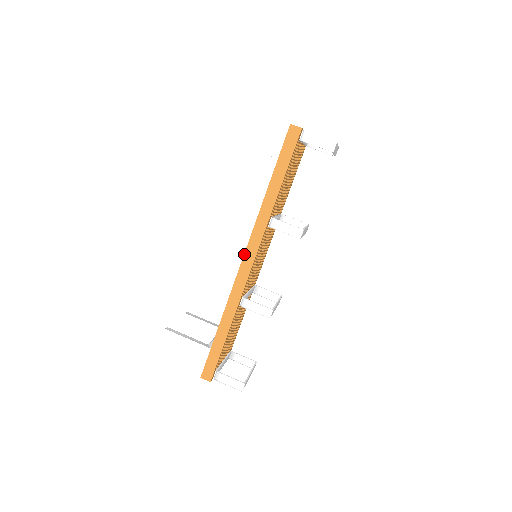
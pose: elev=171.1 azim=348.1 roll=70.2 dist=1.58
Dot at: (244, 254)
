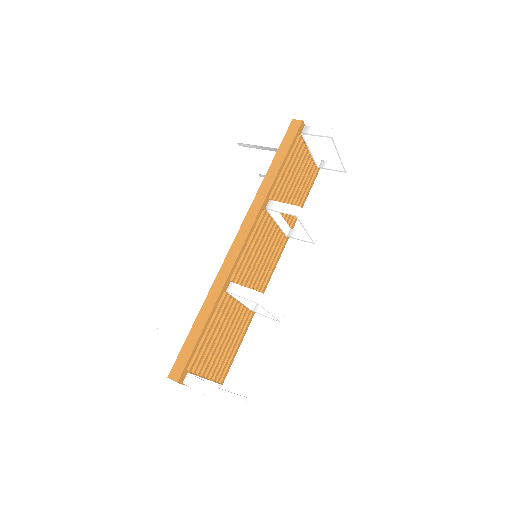
Dot at: (237, 233)
